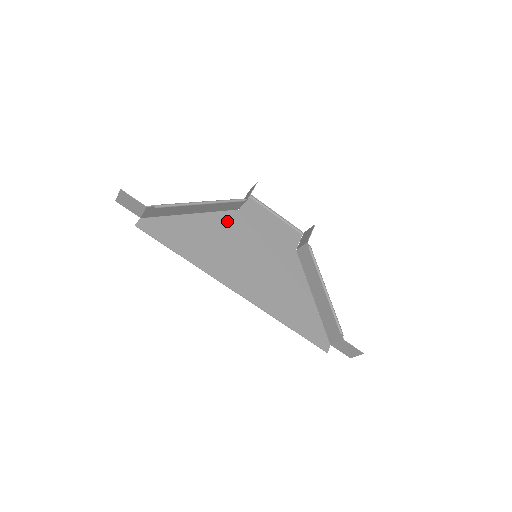
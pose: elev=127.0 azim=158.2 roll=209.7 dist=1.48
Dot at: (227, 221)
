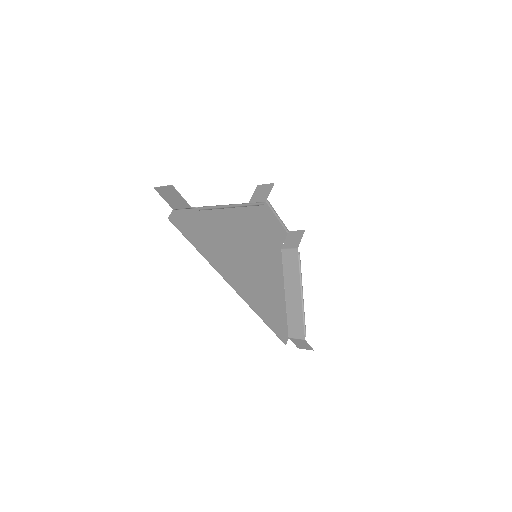
Dot at: (239, 216)
